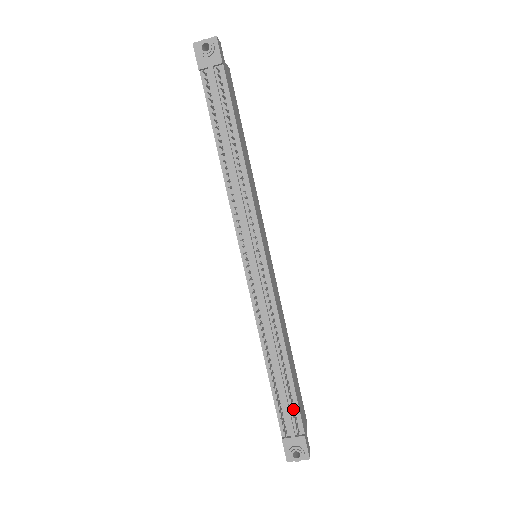
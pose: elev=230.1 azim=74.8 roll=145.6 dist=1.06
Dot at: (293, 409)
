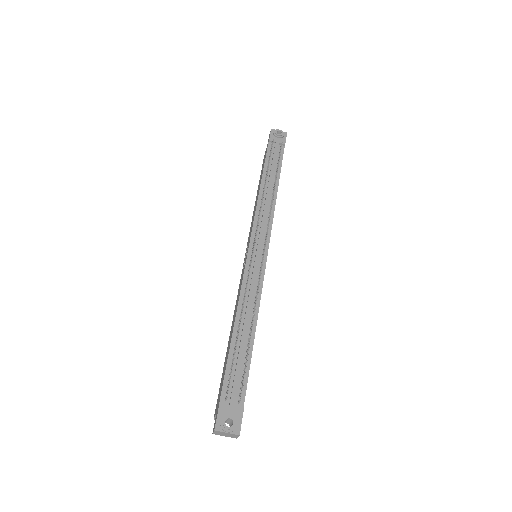
Dot at: (242, 379)
